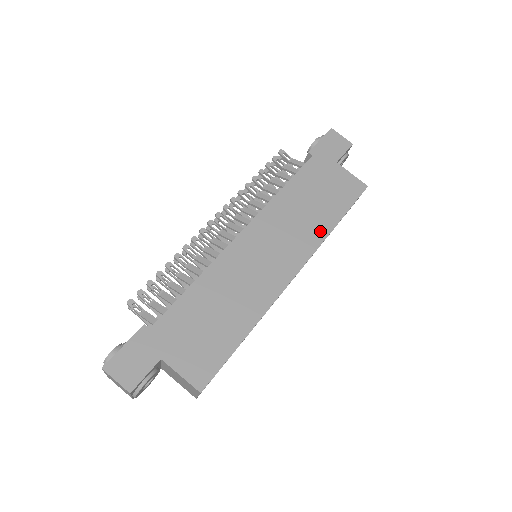
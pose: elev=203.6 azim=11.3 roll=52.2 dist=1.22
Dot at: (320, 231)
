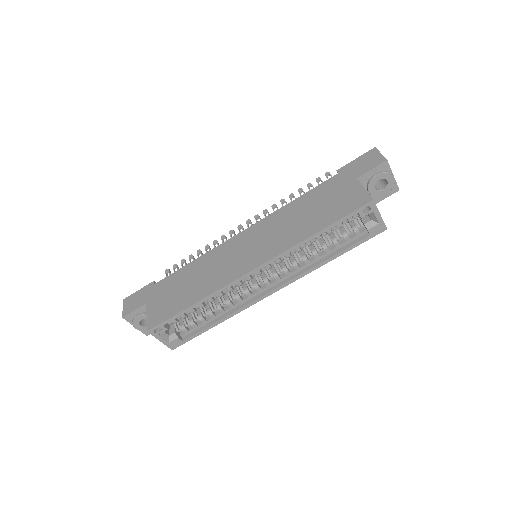
Dot at: (298, 237)
